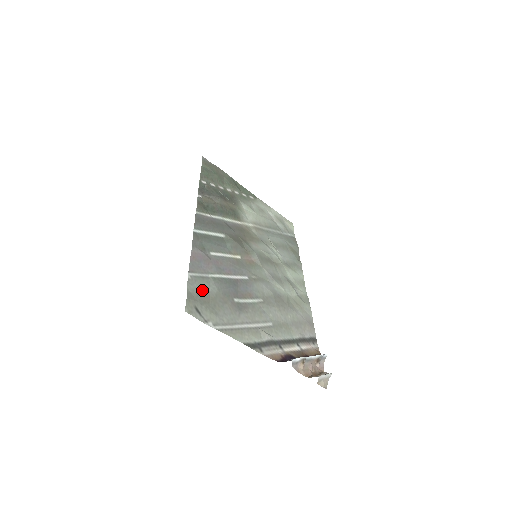
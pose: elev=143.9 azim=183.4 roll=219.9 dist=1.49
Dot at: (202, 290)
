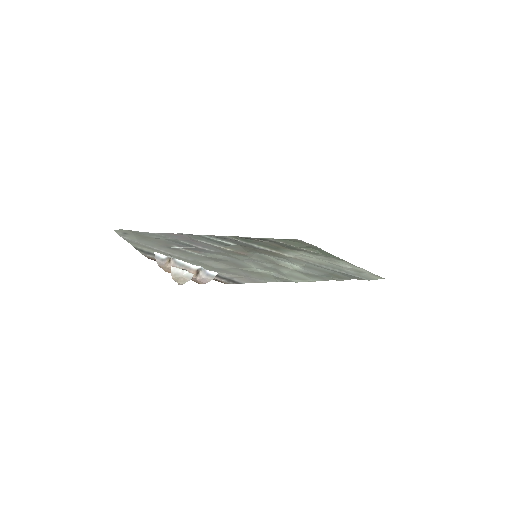
Dot at: (149, 235)
